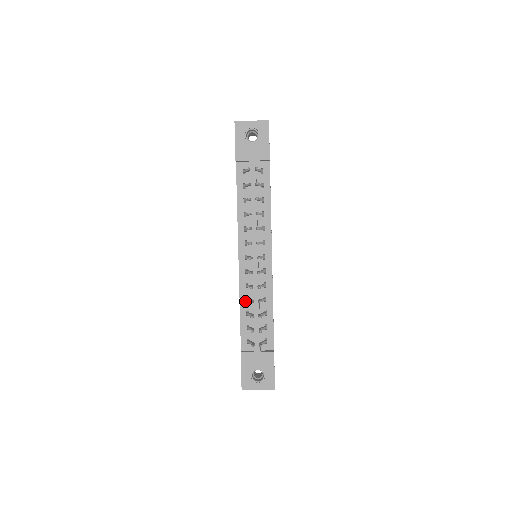
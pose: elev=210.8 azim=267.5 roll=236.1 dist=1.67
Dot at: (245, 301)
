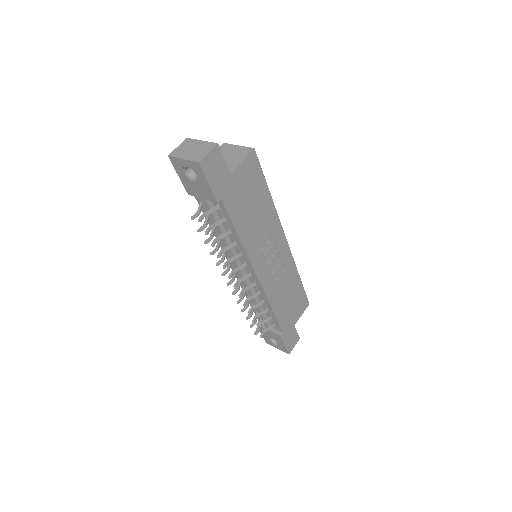
Dot at: (248, 295)
